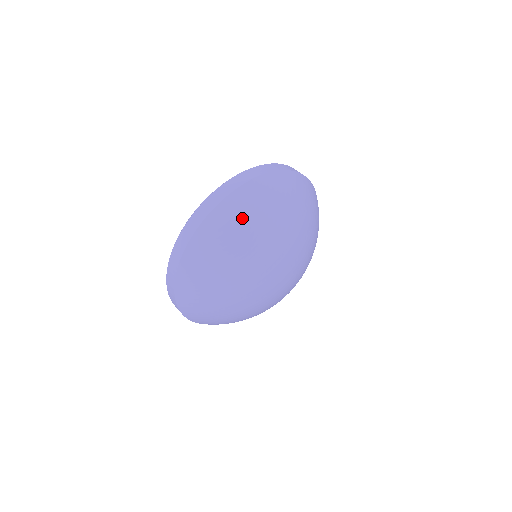
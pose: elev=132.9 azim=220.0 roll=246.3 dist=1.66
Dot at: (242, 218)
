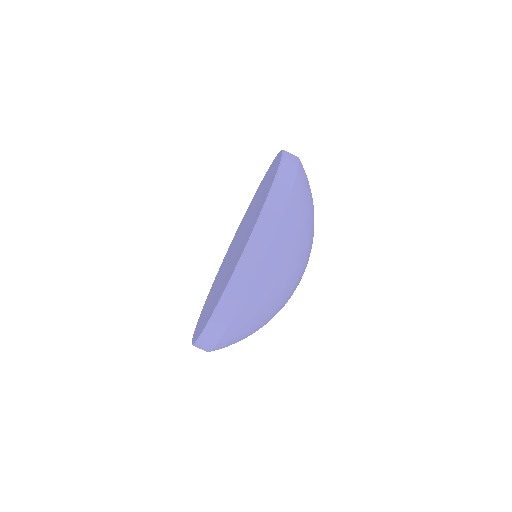
Dot at: occluded
